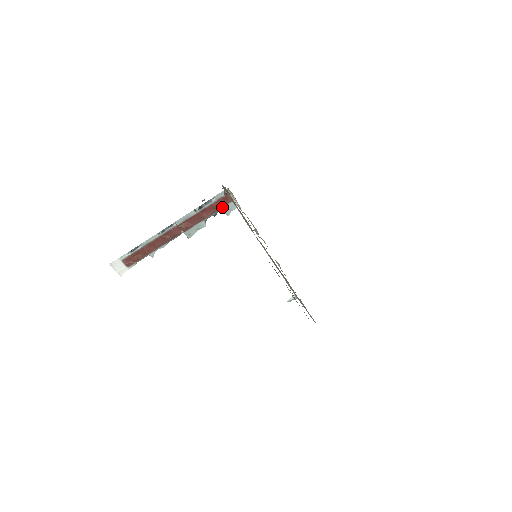
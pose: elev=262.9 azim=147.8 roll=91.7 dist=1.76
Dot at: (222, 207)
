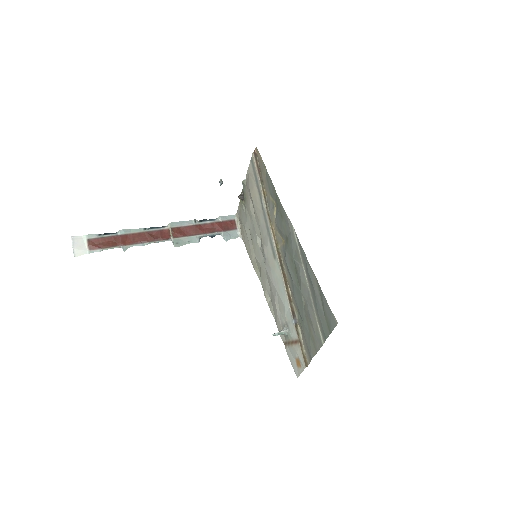
Dot at: (223, 230)
